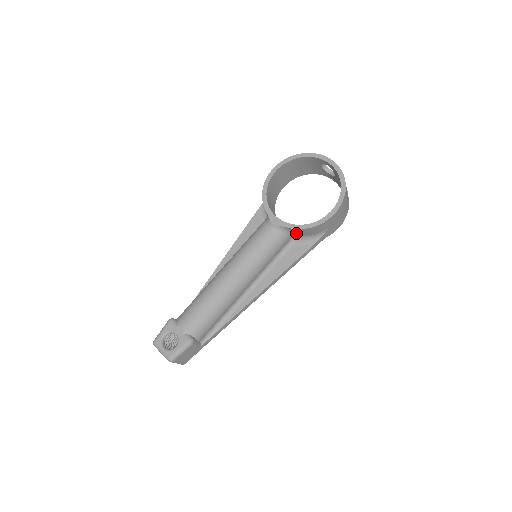
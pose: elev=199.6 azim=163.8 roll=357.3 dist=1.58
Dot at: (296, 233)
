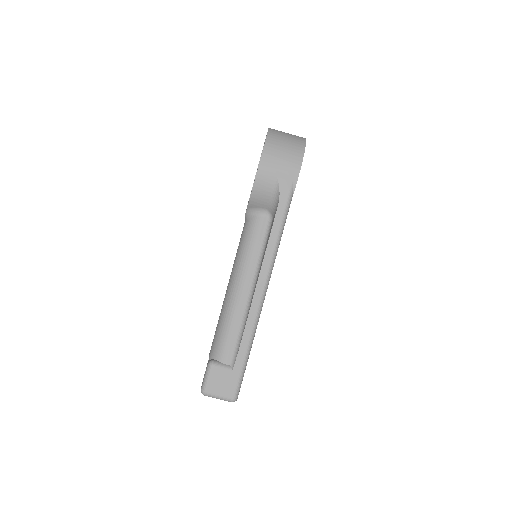
Dot at: (261, 207)
